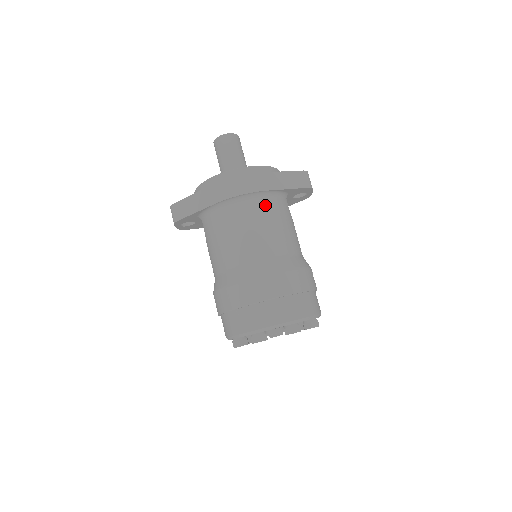
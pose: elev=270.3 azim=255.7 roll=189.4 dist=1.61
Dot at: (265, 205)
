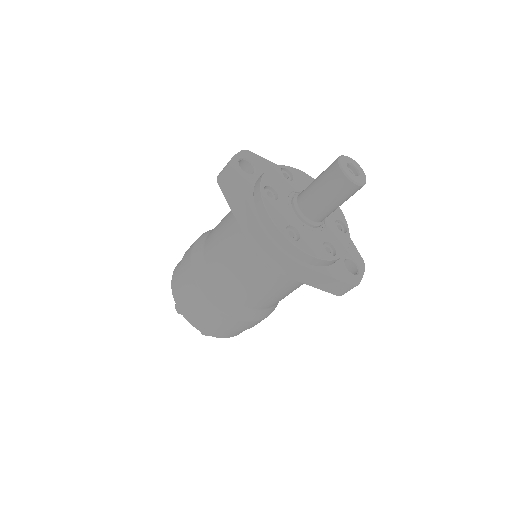
Dot at: (278, 279)
